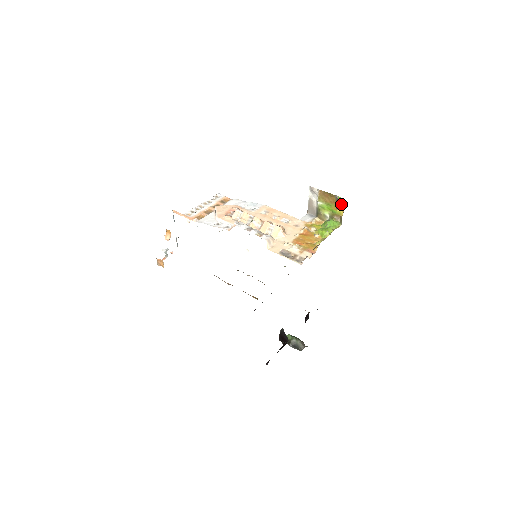
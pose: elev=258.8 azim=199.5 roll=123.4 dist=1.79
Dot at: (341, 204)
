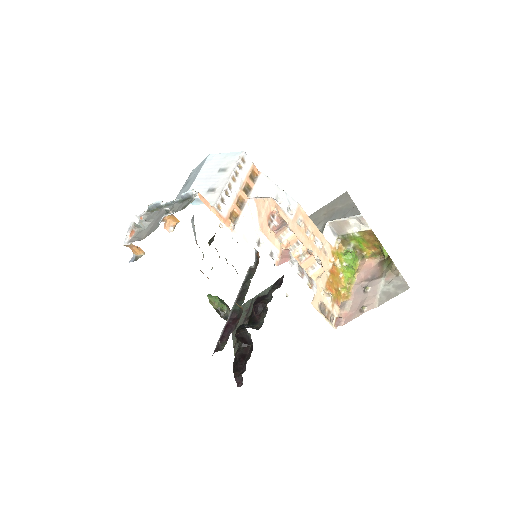
Dot at: (376, 248)
